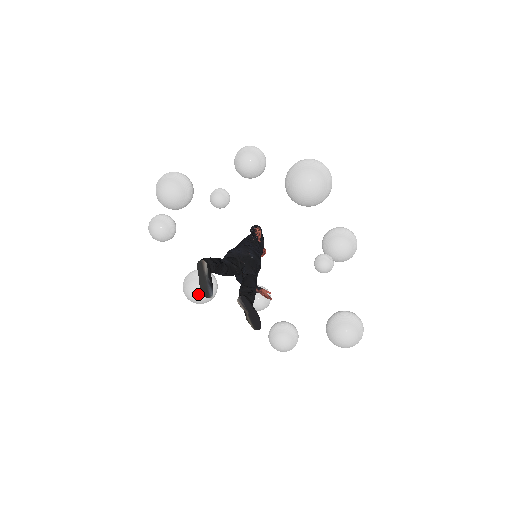
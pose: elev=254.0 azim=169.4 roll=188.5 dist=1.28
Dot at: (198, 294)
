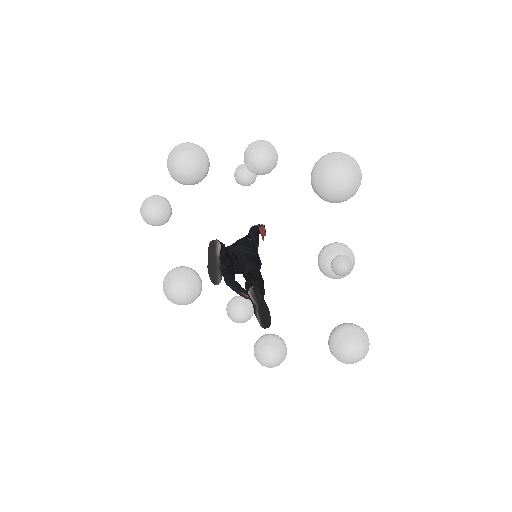
Dot at: (182, 292)
